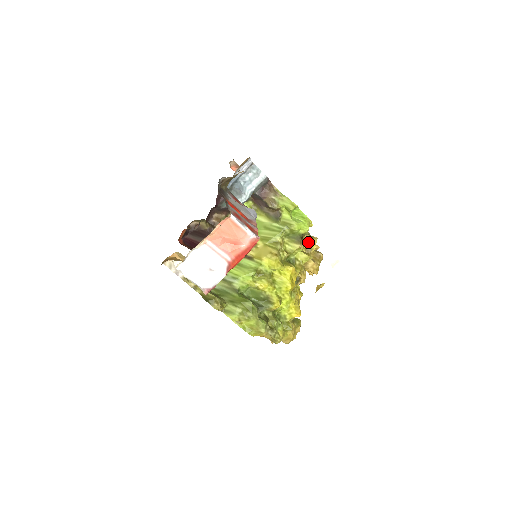
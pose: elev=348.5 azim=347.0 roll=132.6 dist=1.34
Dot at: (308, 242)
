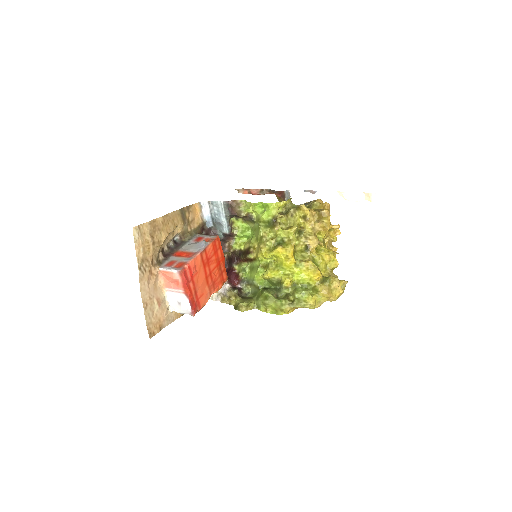
Dot at: (300, 213)
